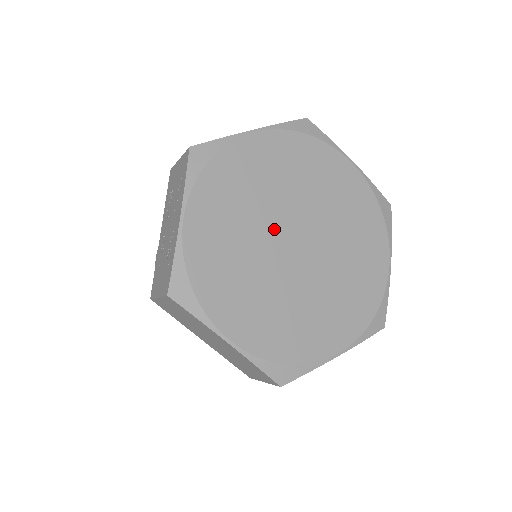
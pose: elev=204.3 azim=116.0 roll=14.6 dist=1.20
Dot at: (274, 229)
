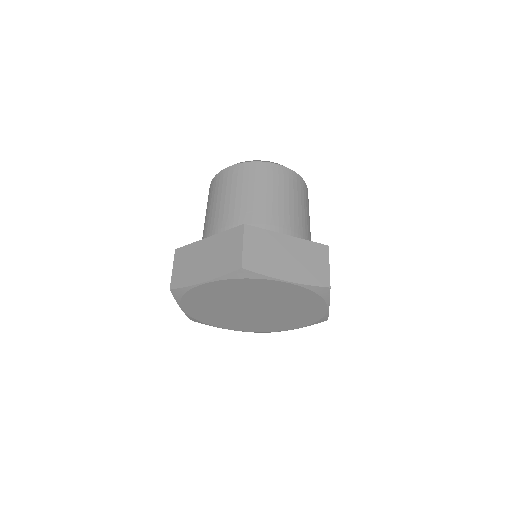
Dot at: (236, 307)
